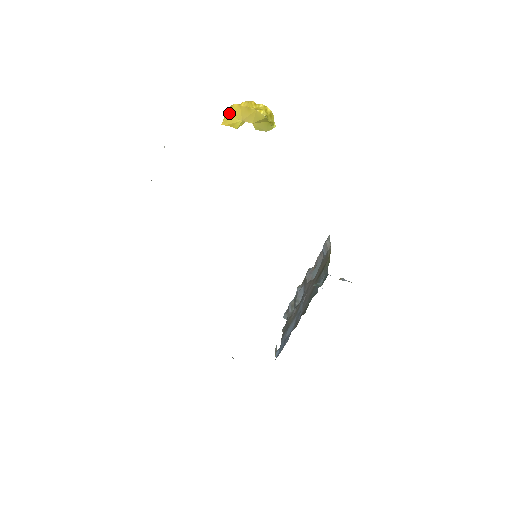
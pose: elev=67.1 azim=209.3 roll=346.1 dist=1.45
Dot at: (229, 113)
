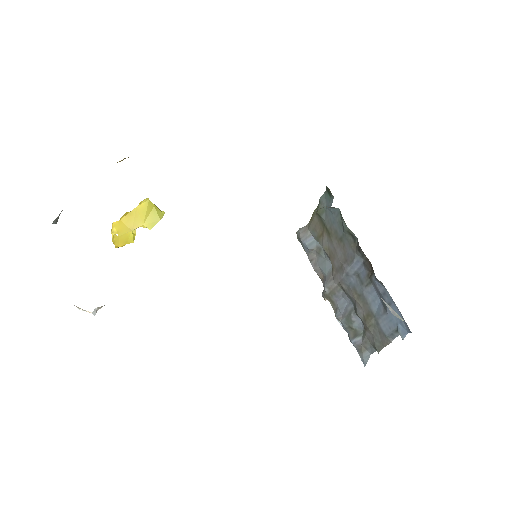
Dot at: (115, 235)
